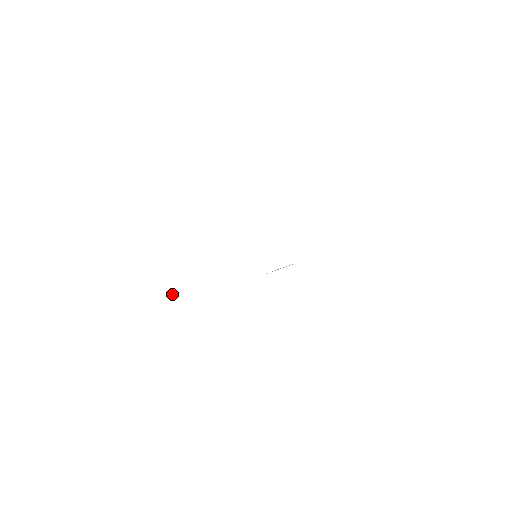
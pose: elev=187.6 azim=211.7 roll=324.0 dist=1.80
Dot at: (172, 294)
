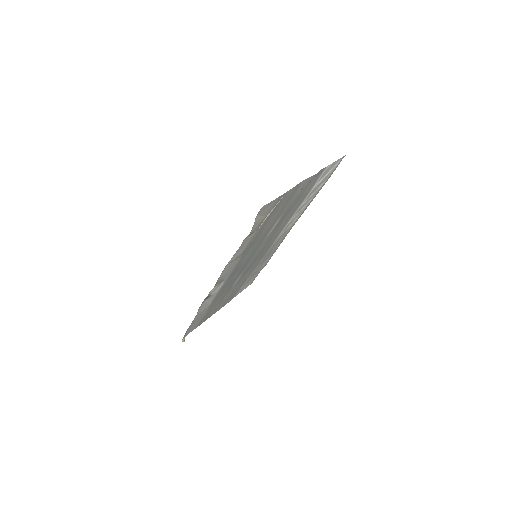
Dot at: (183, 339)
